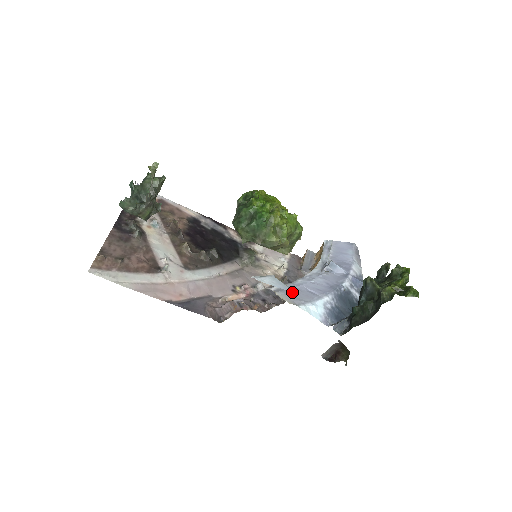
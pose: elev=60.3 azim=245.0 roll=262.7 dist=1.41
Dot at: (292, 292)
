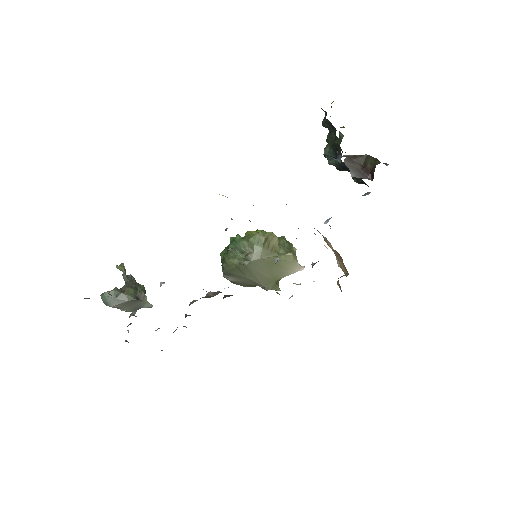
Dot at: occluded
